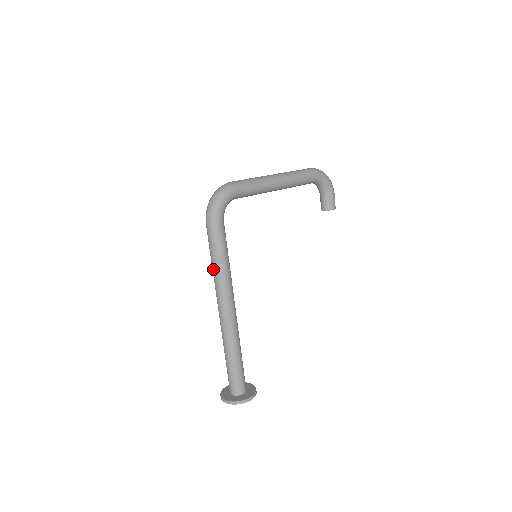
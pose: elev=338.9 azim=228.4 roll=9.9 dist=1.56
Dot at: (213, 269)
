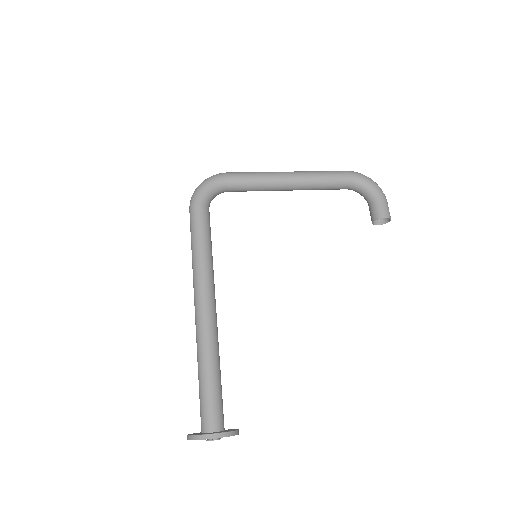
Dot at: (192, 259)
